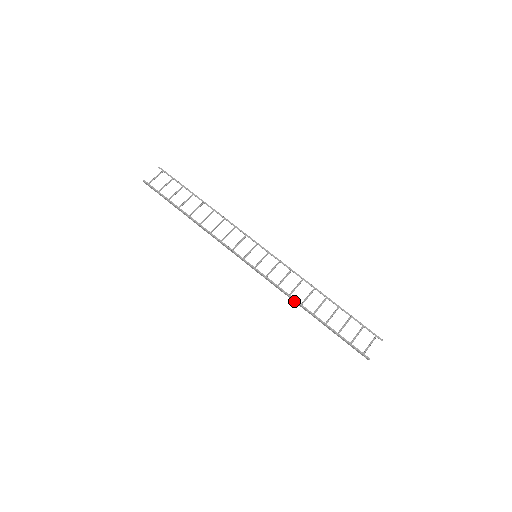
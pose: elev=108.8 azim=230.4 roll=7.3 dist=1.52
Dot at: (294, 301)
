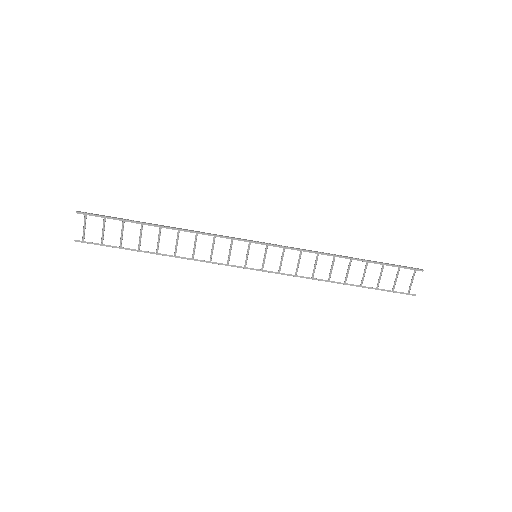
Dot at: (319, 280)
